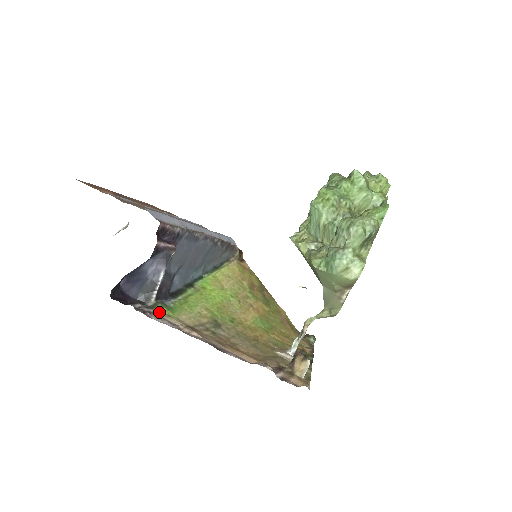
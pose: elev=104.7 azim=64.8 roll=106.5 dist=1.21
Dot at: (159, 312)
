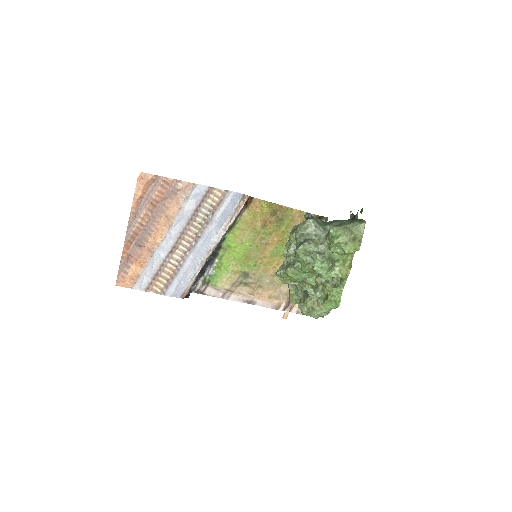
Dot at: (209, 284)
